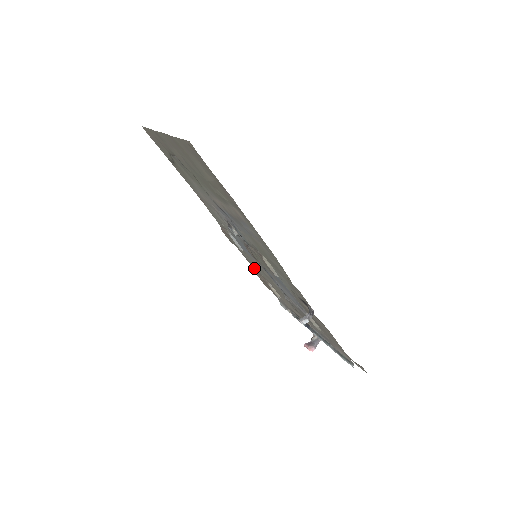
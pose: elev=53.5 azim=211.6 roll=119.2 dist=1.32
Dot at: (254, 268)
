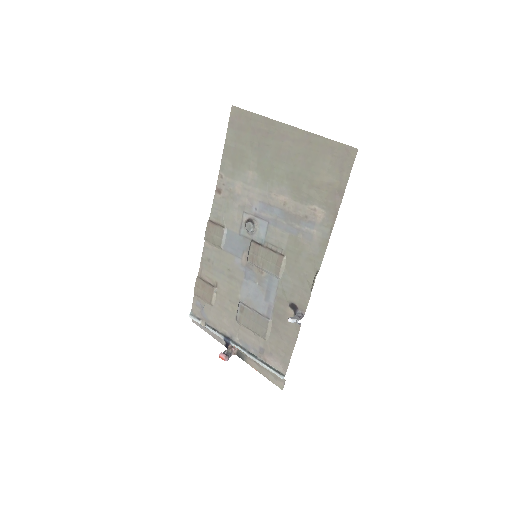
Dot at: (203, 270)
